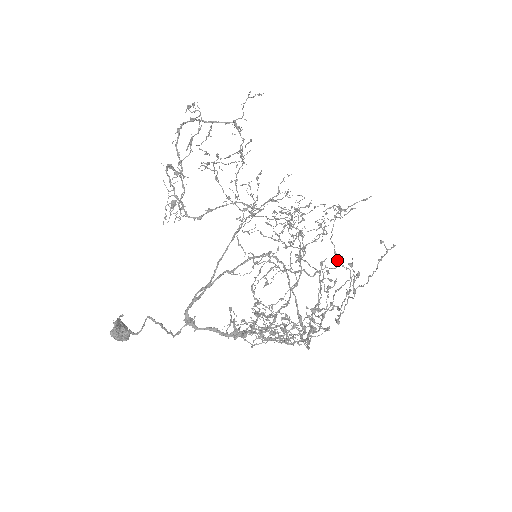
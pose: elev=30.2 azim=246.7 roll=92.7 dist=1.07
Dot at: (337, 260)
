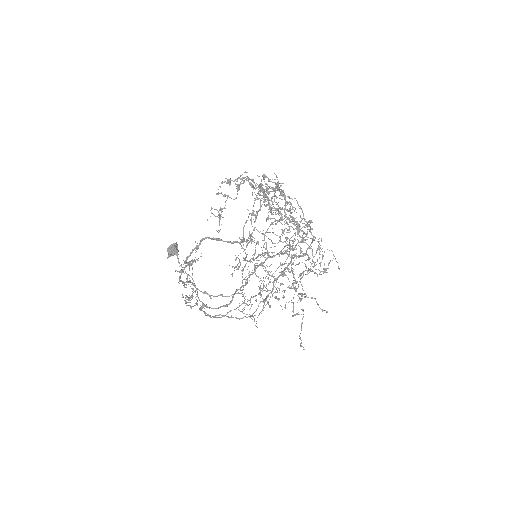
Dot at: occluded
